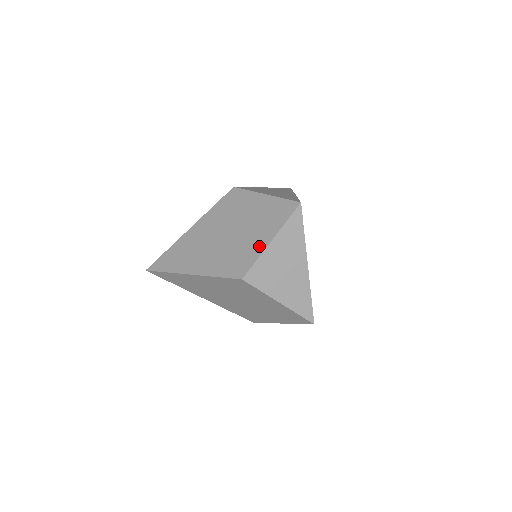
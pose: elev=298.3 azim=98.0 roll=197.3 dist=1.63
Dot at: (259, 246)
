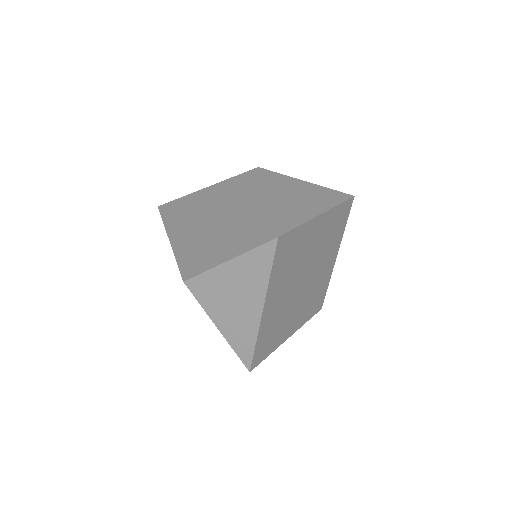
Dot at: occluded
